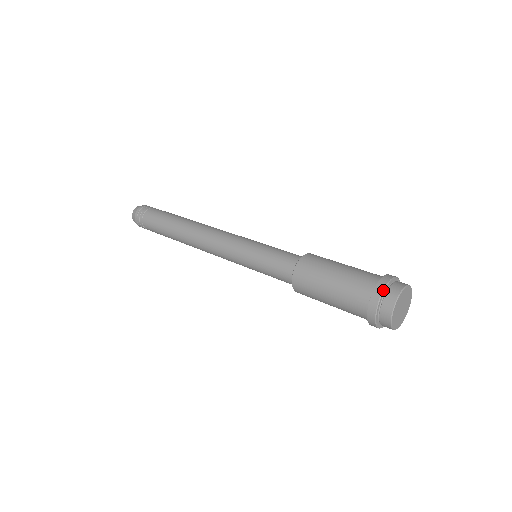
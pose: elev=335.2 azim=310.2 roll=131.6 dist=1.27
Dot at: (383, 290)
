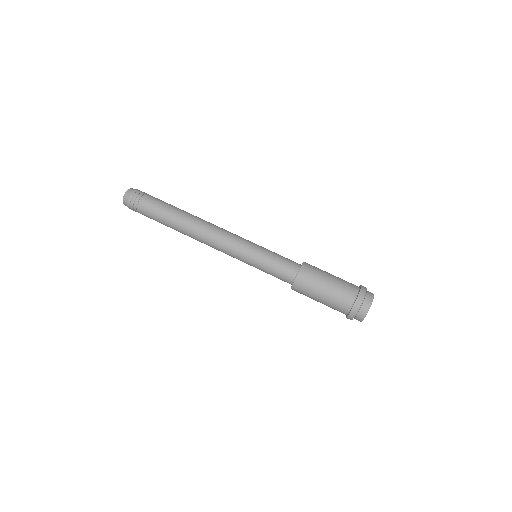
Dot at: (359, 308)
